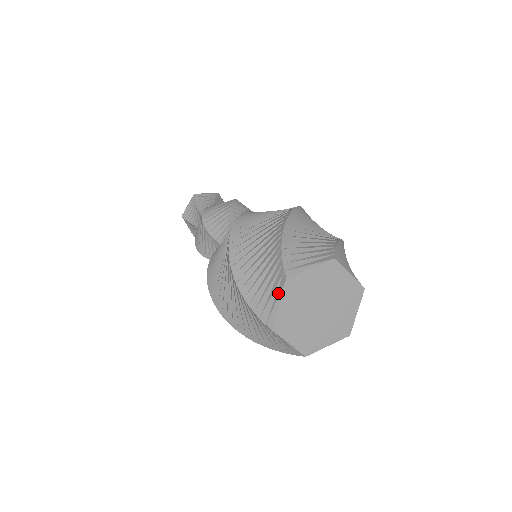
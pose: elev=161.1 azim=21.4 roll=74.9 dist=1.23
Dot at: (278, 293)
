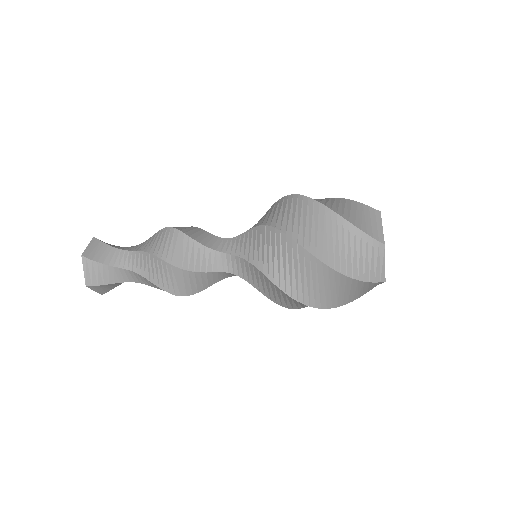
Dot at: (382, 258)
